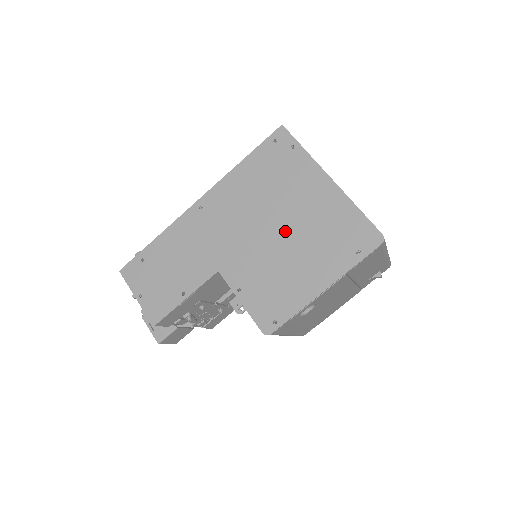
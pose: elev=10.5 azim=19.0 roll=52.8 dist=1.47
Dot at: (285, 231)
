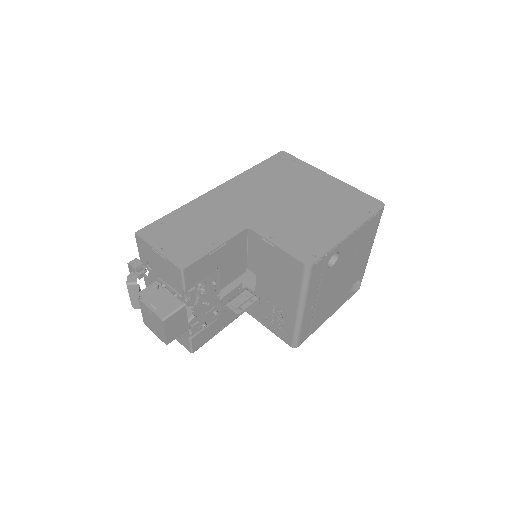
Dot at: (304, 202)
